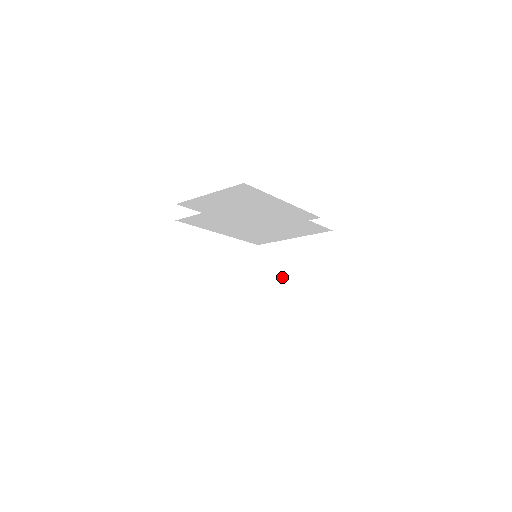
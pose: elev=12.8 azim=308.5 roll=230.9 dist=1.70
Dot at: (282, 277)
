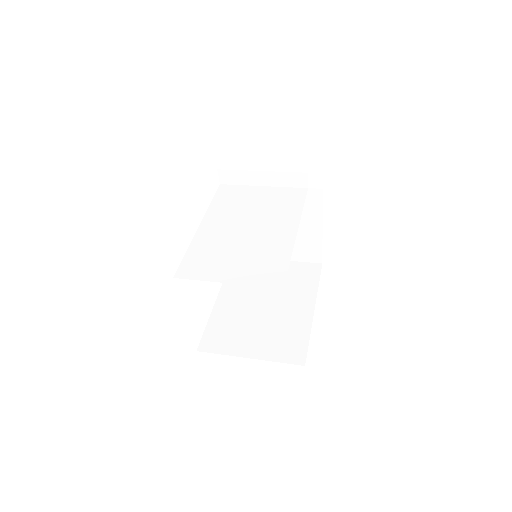
Dot at: occluded
